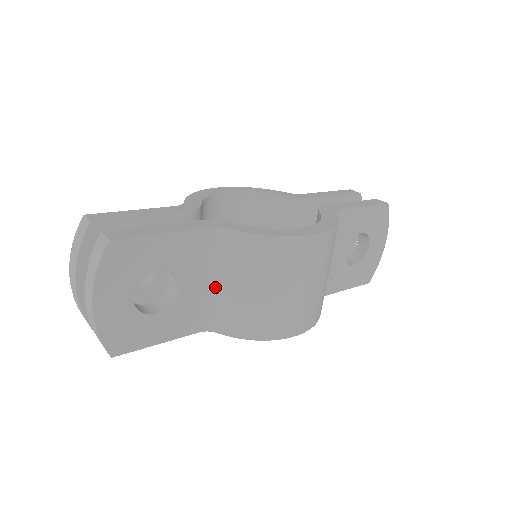
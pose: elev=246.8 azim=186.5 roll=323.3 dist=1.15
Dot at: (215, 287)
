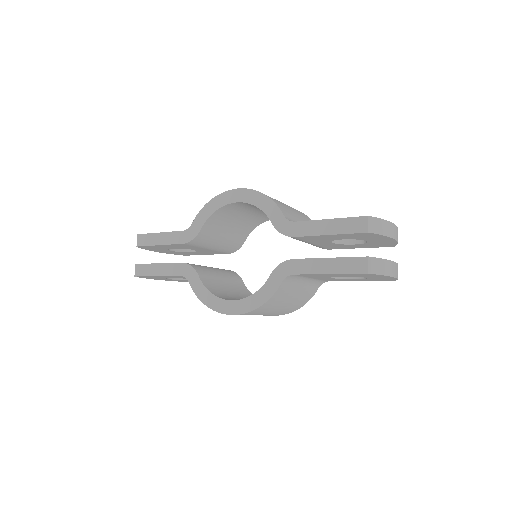
Dot at: occluded
